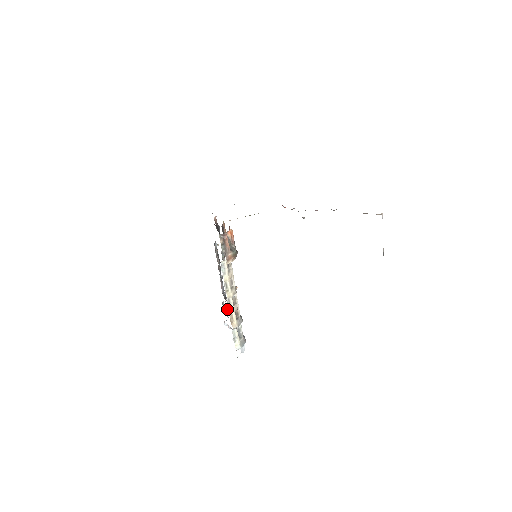
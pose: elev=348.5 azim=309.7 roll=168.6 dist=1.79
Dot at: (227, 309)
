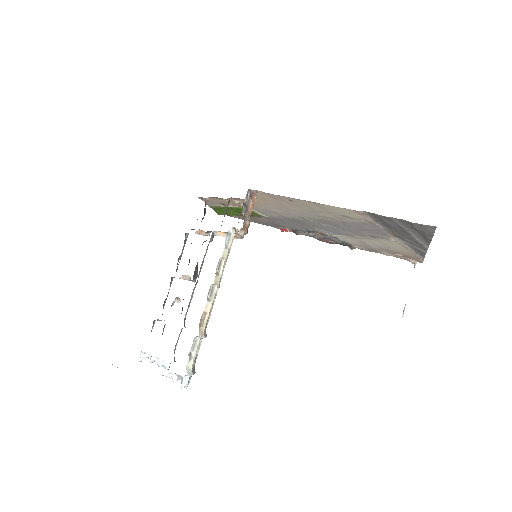
Dot at: occluded
